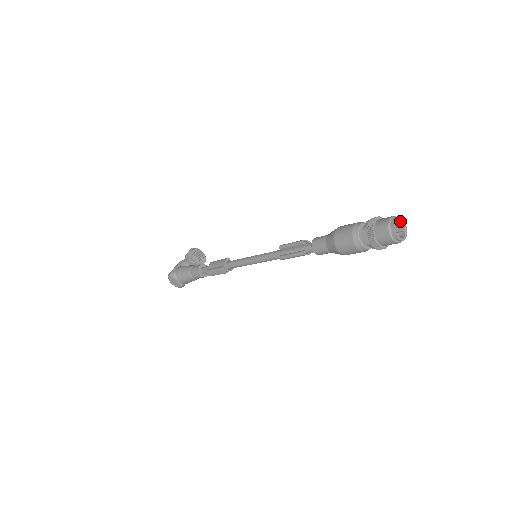
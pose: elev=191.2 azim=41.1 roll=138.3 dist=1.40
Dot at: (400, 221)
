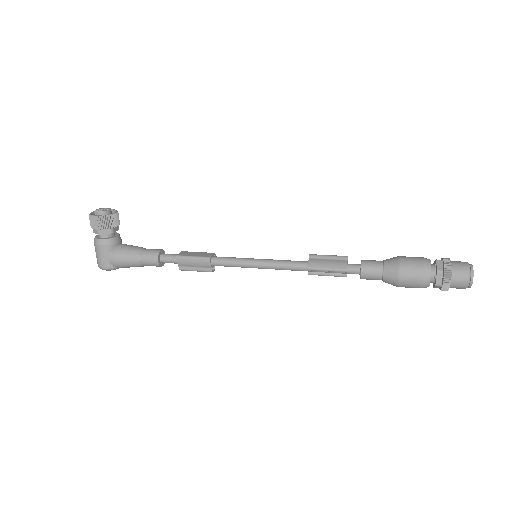
Dot at: (470, 268)
